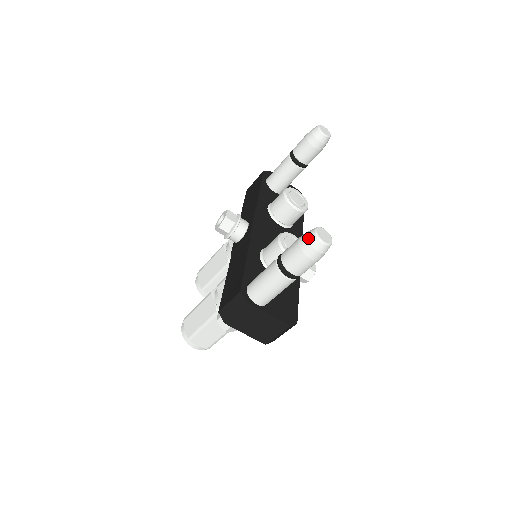
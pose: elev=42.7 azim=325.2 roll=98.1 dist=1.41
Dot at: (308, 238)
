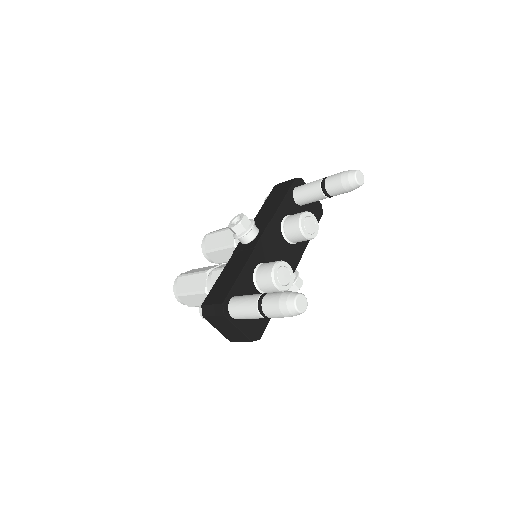
Dot at: (287, 300)
